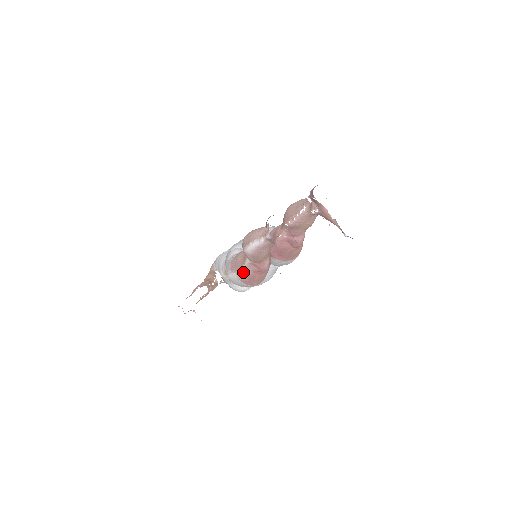
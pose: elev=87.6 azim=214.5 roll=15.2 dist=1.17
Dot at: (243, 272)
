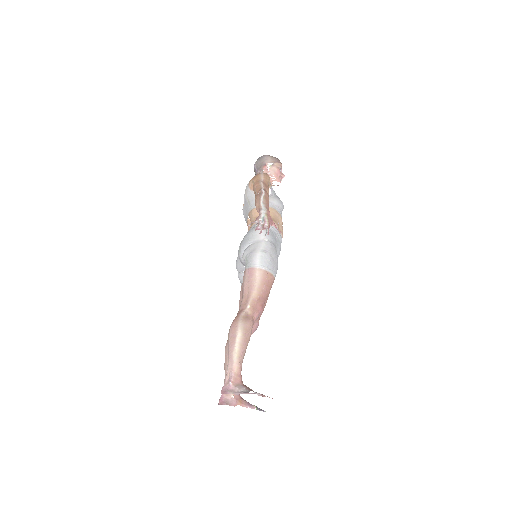
Dot at: occluded
